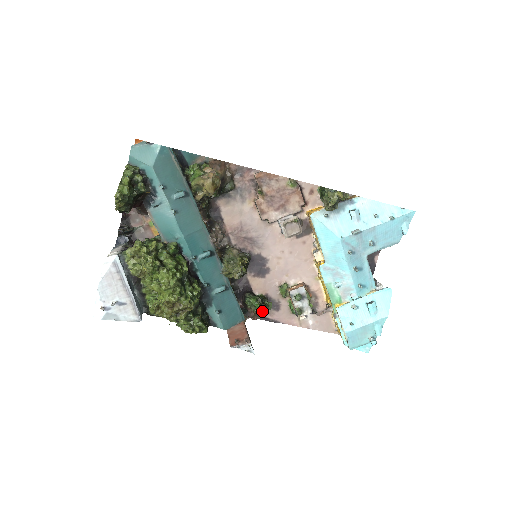
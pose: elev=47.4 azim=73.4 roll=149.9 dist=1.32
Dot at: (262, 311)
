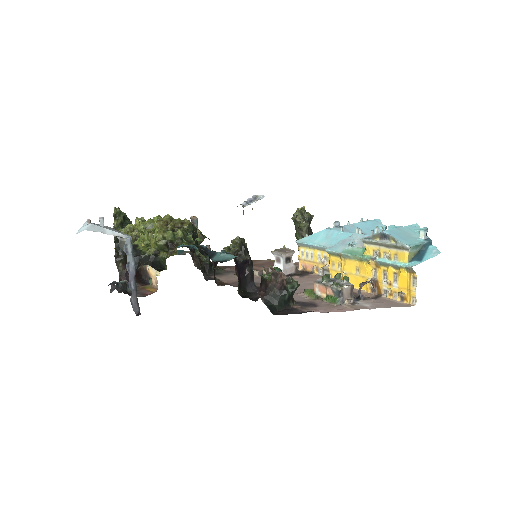
Dot at: (288, 285)
